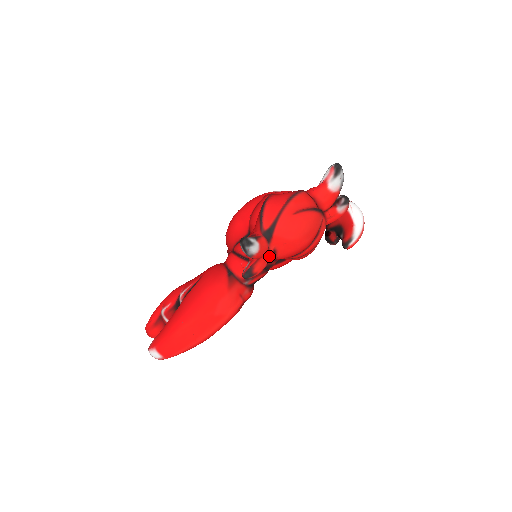
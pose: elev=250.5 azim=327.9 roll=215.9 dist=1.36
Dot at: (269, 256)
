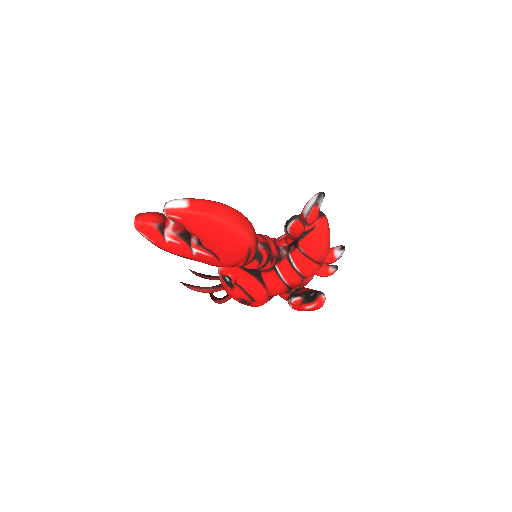
Dot at: (304, 231)
